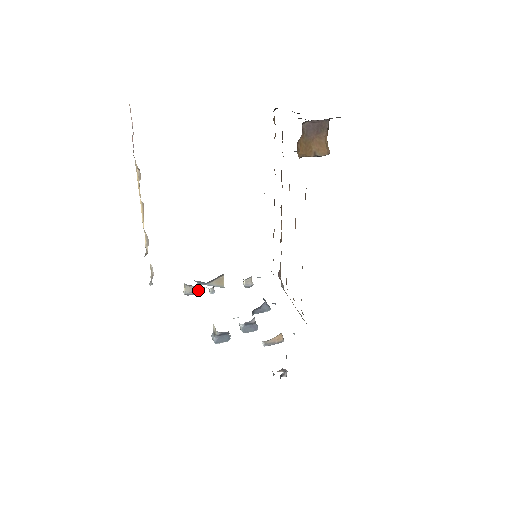
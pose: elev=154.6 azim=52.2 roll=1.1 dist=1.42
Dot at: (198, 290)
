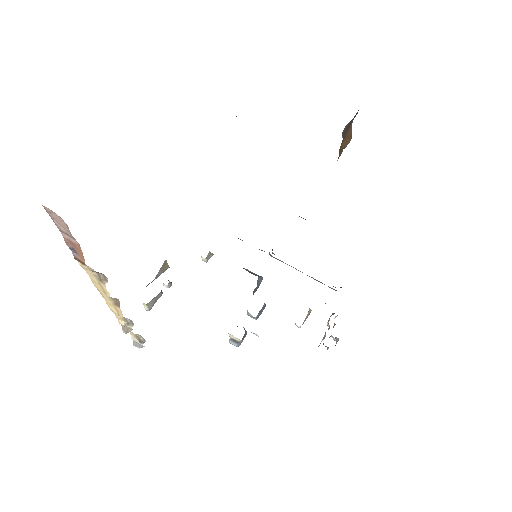
Dot at: (158, 296)
